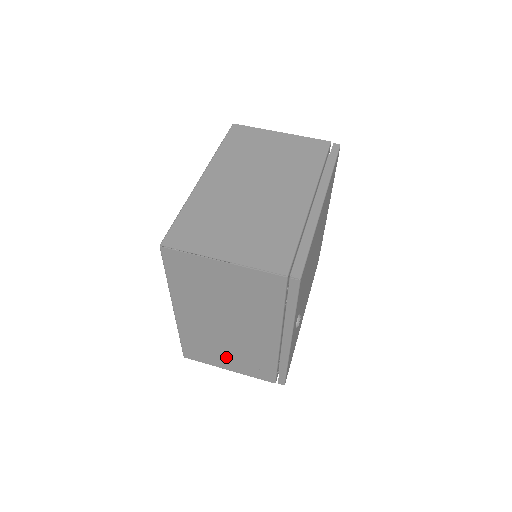
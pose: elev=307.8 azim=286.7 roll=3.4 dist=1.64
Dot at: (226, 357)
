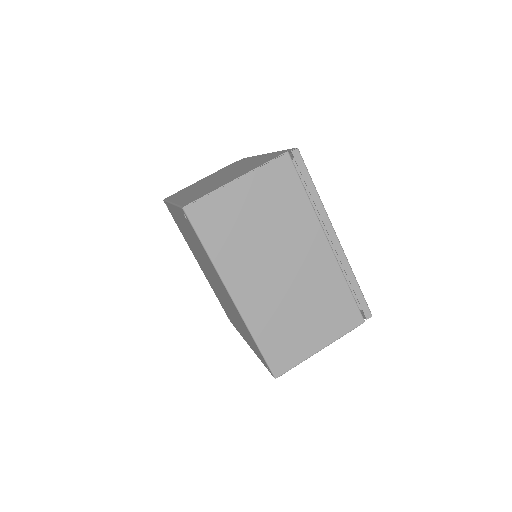
Dot at: (308, 327)
